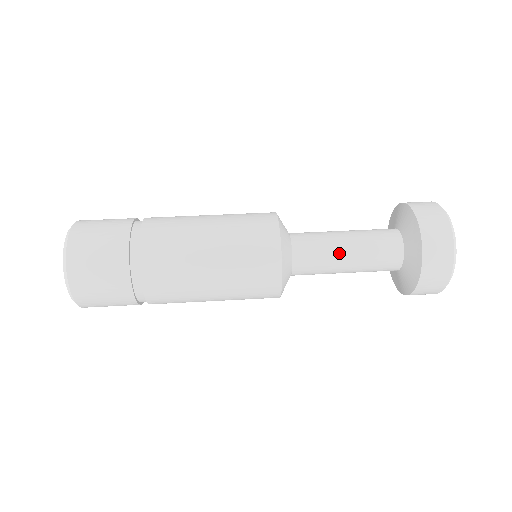
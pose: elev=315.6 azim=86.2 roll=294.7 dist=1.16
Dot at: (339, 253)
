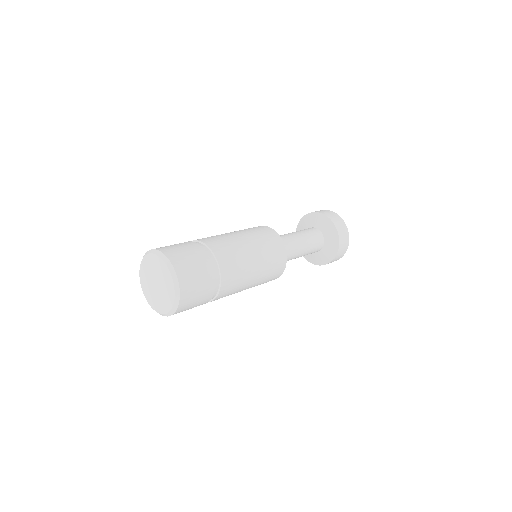
Dot at: (289, 234)
